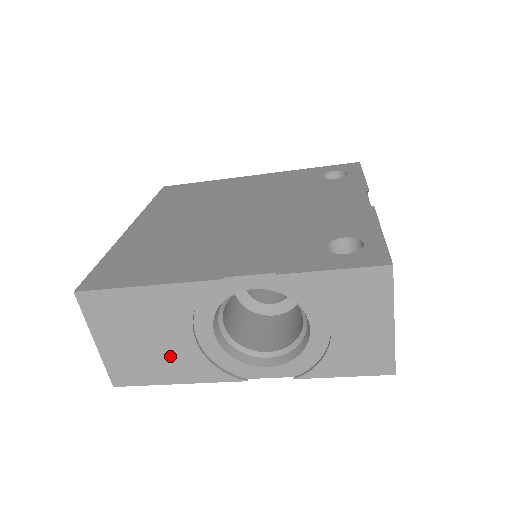
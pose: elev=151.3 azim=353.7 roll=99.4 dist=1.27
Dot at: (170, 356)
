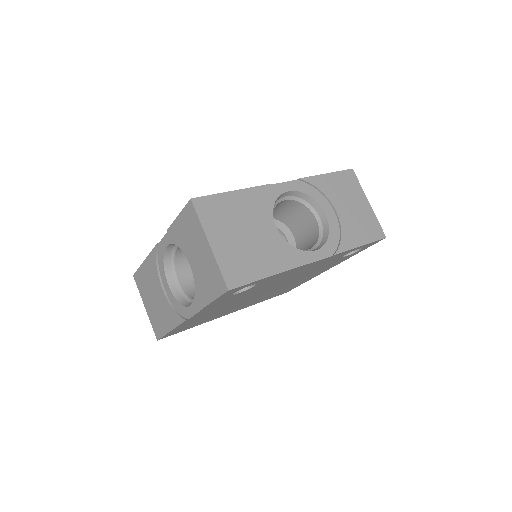
Dot at: (162, 309)
